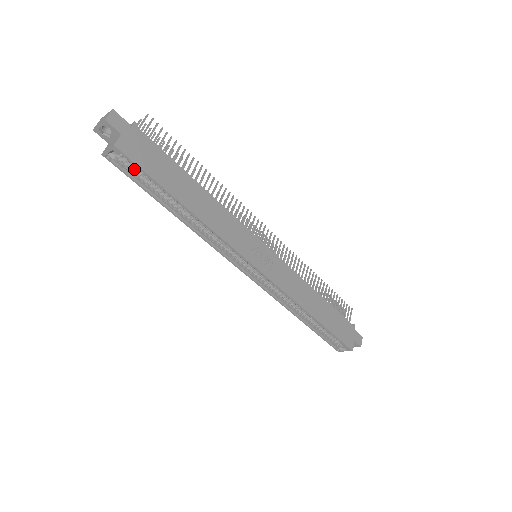
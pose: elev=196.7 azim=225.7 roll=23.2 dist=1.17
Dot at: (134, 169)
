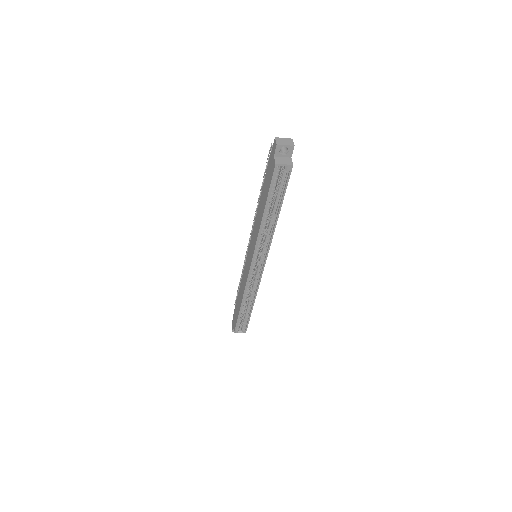
Dot at: occluded
